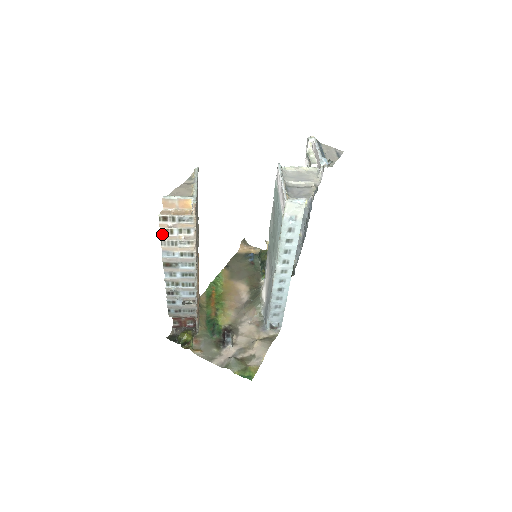
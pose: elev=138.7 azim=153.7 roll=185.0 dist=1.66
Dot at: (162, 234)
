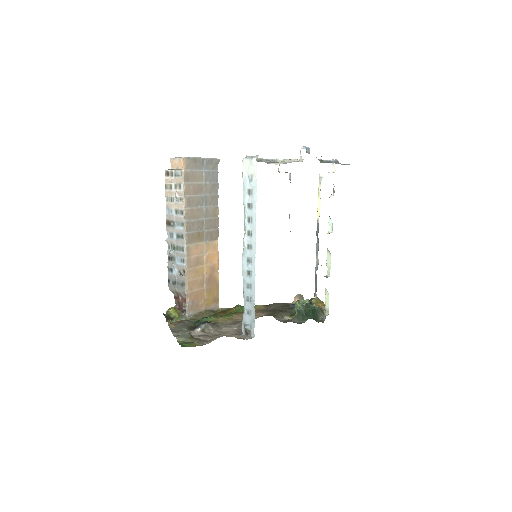
Dot at: (166, 189)
